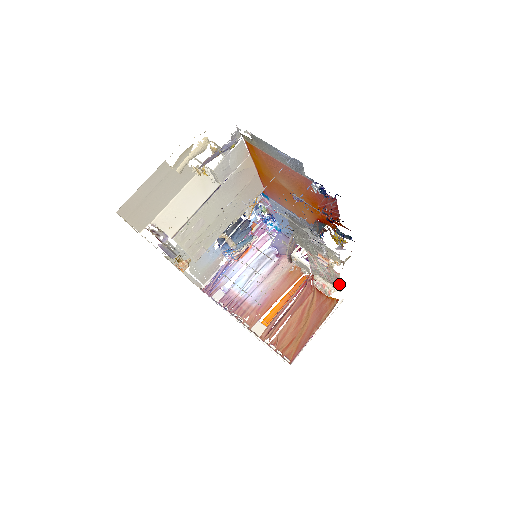
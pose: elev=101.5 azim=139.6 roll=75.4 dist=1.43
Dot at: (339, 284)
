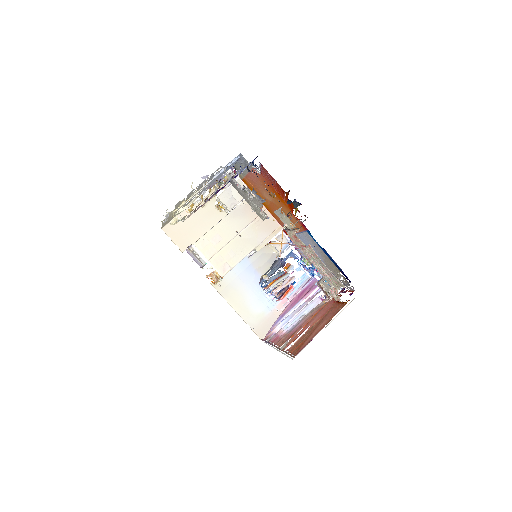
Dot at: (326, 267)
